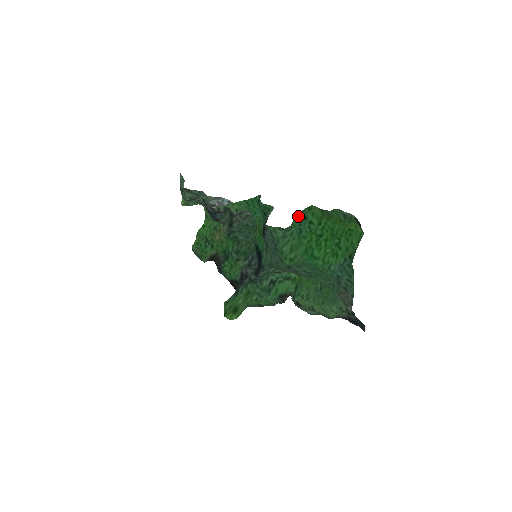
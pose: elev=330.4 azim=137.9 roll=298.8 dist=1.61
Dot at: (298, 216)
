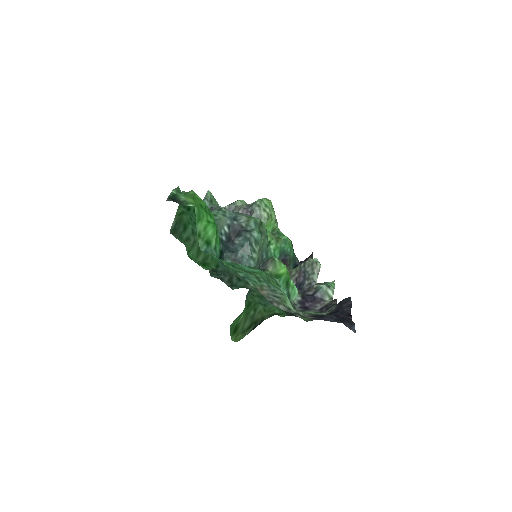
Dot at: (180, 210)
